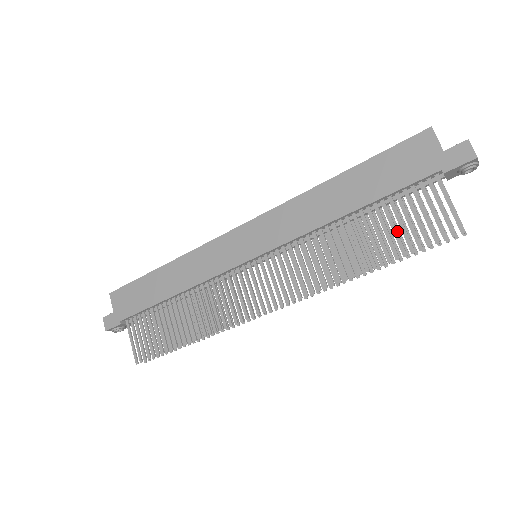
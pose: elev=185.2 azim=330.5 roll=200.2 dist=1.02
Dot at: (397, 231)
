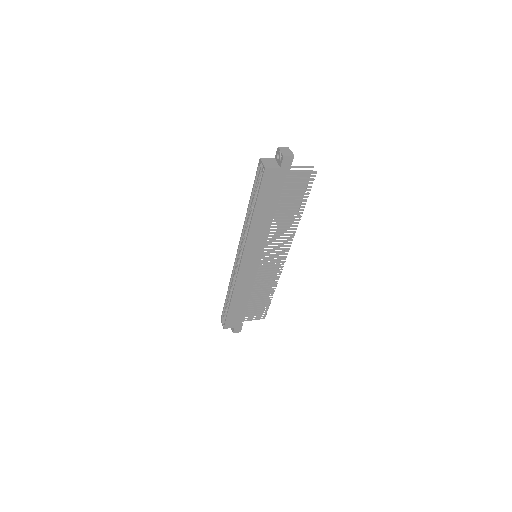
Dot at: (296, 197)
